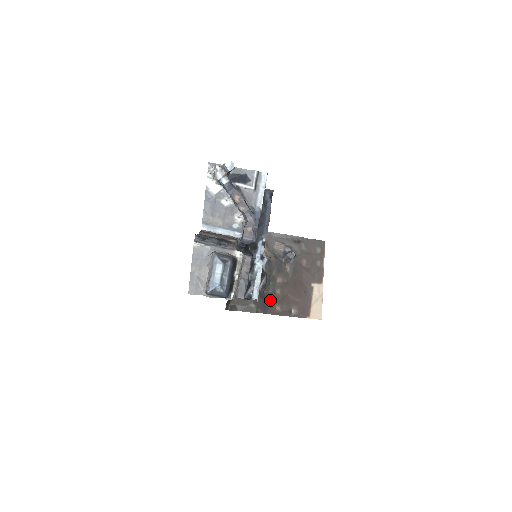
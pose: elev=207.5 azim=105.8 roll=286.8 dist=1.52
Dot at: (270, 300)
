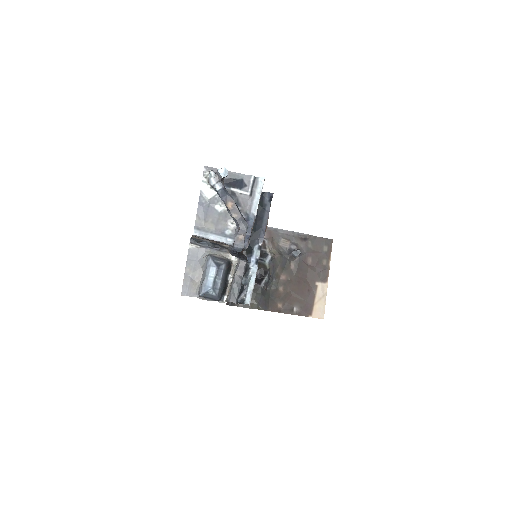
Dot at: (272, 297)
